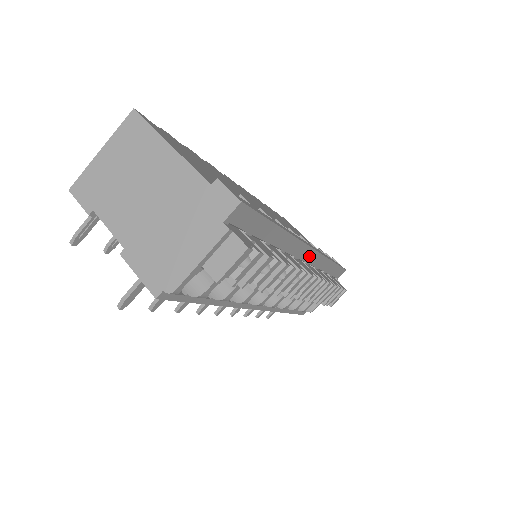
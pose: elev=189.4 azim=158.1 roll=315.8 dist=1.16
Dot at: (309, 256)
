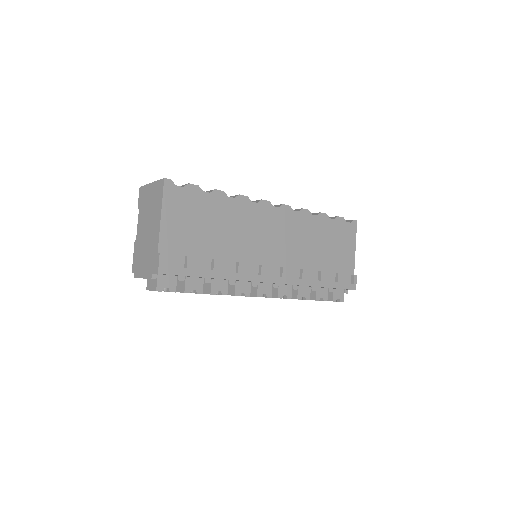
Dot at: (274, 283)
